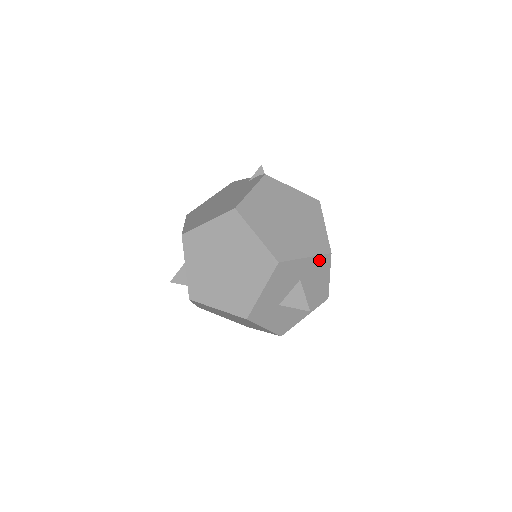
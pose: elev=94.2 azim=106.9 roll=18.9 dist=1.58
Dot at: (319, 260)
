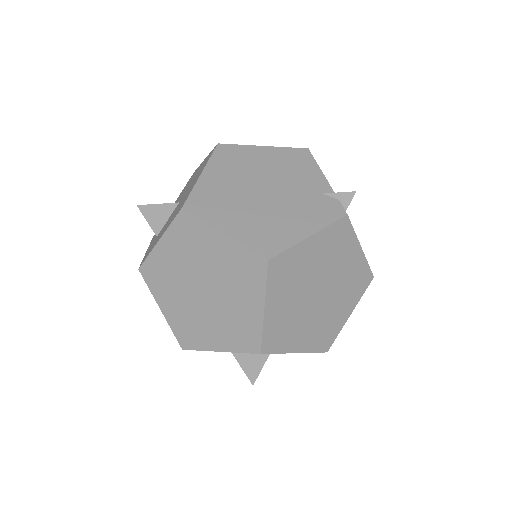
Dot at: occluded
